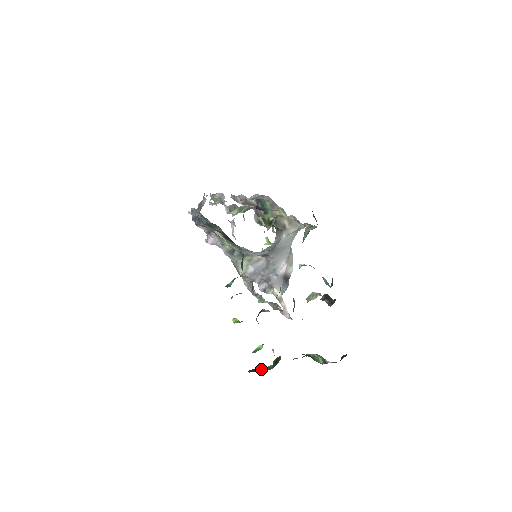
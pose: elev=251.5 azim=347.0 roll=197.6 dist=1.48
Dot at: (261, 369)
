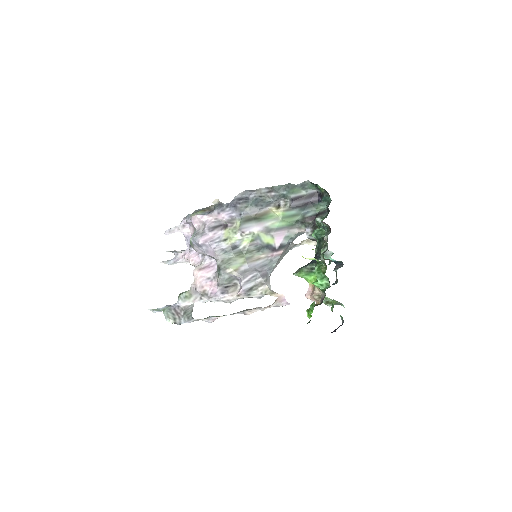
Dot at: occluded
